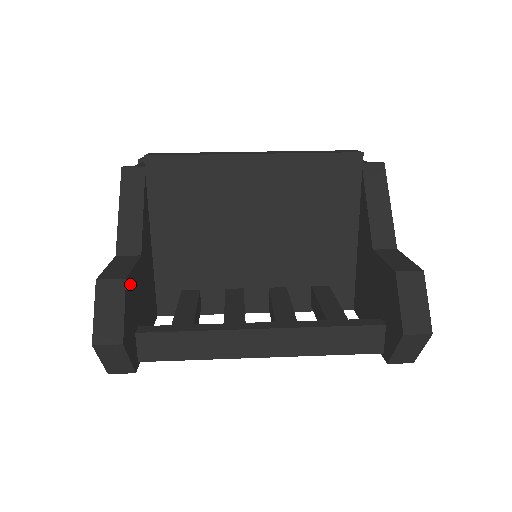
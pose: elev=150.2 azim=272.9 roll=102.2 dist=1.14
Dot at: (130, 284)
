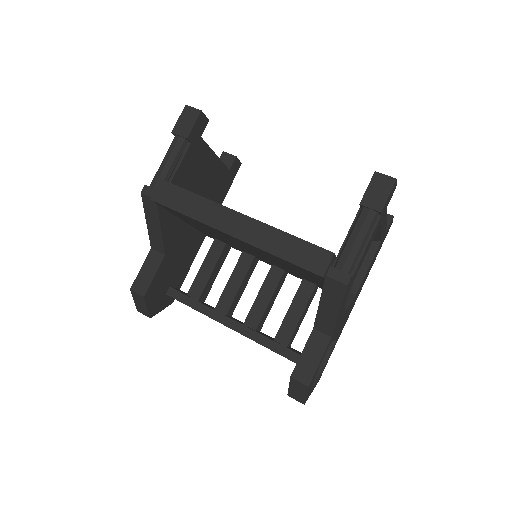
Dot at: (151, 289)
